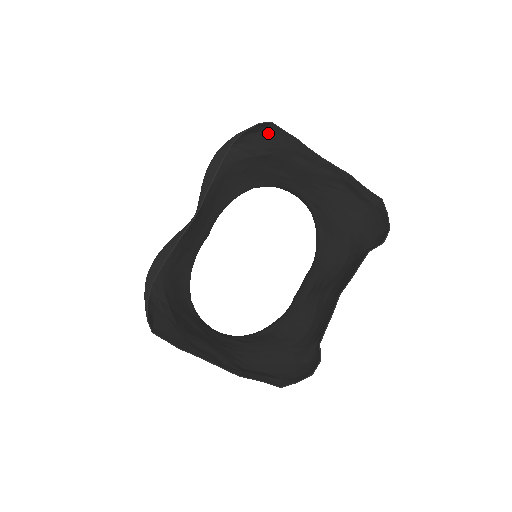
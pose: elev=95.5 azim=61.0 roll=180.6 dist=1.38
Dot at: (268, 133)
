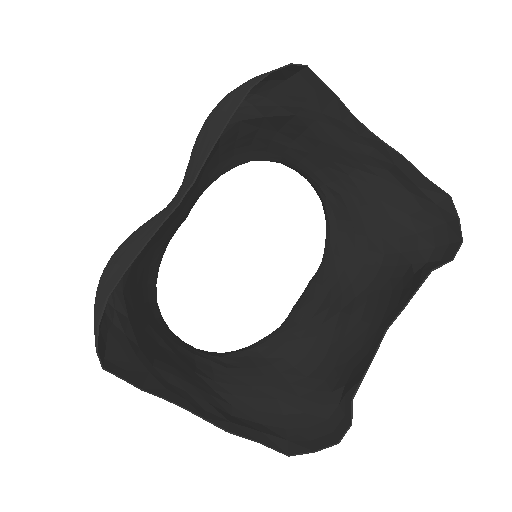
Dot at: (296, 83)
